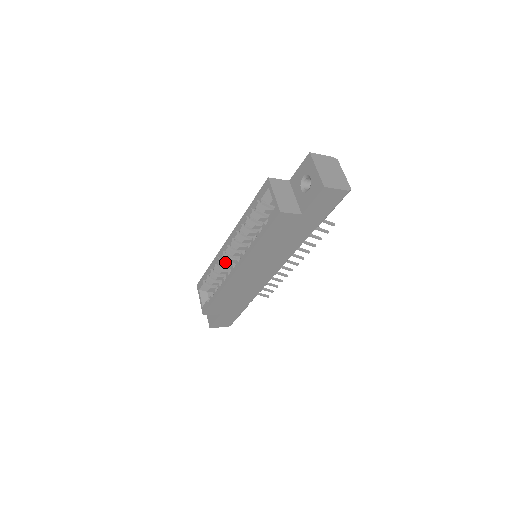
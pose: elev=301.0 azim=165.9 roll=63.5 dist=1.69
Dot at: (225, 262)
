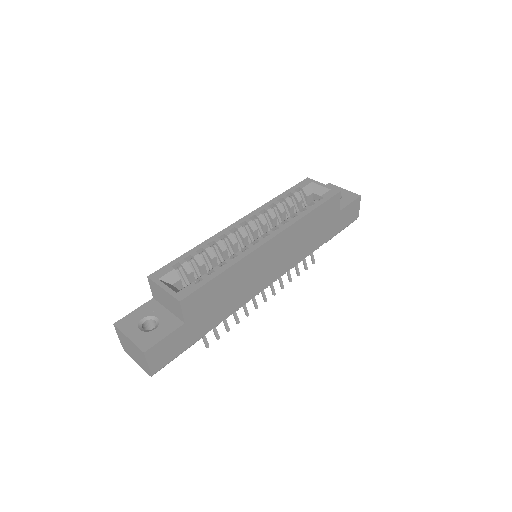
Dot at: (223, 247)
